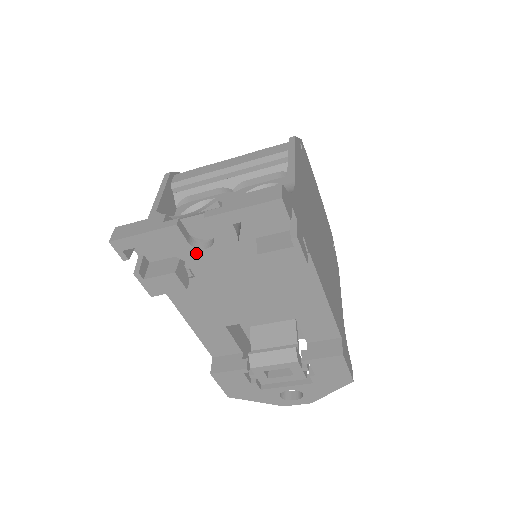
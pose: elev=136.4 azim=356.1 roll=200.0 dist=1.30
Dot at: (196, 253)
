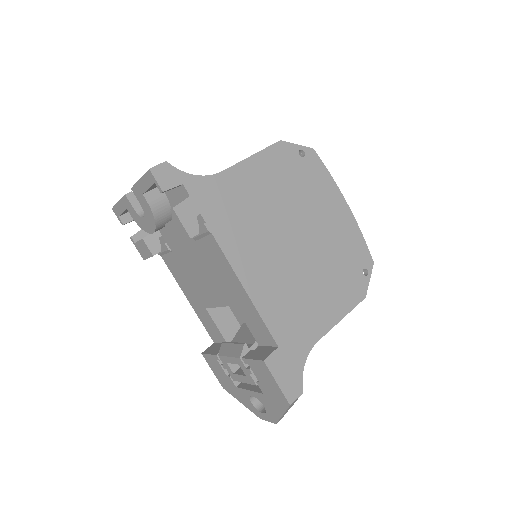
Dot at: (142, 221)
